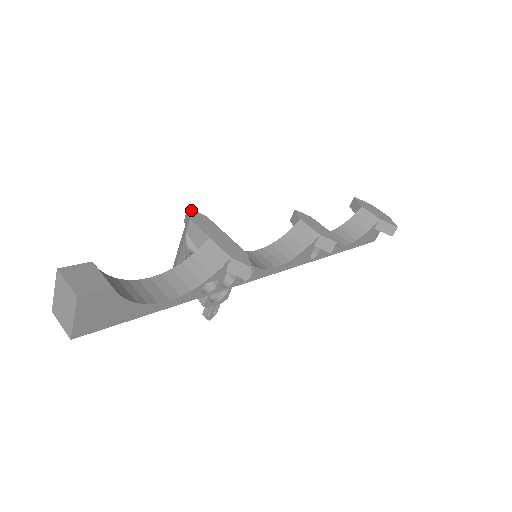
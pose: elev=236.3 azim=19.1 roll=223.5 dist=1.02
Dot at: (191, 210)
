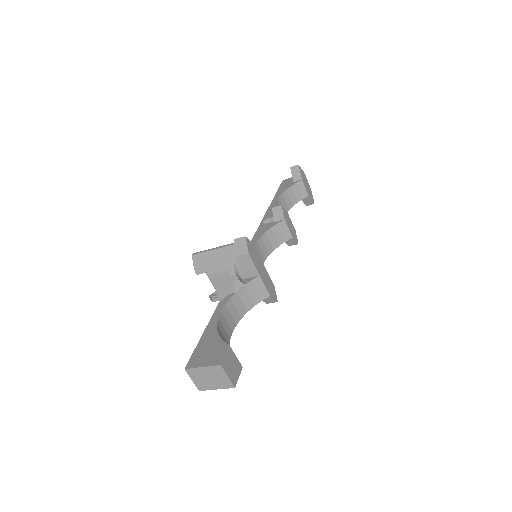
Dot at: (247, 240)
